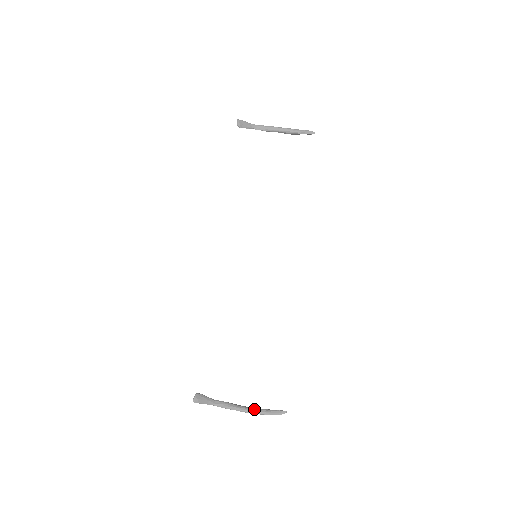
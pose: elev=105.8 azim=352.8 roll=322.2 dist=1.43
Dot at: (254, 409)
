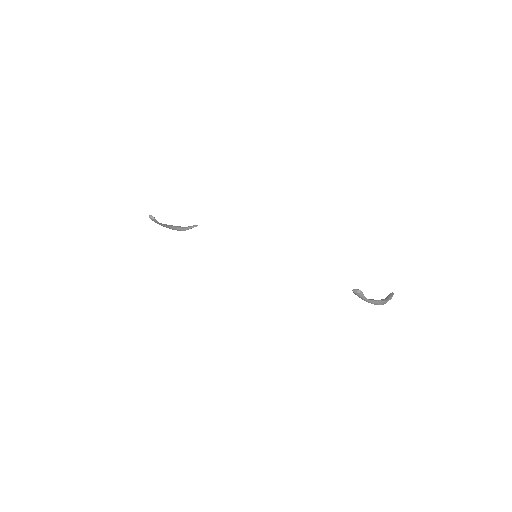
Dot at: (381, 299)
